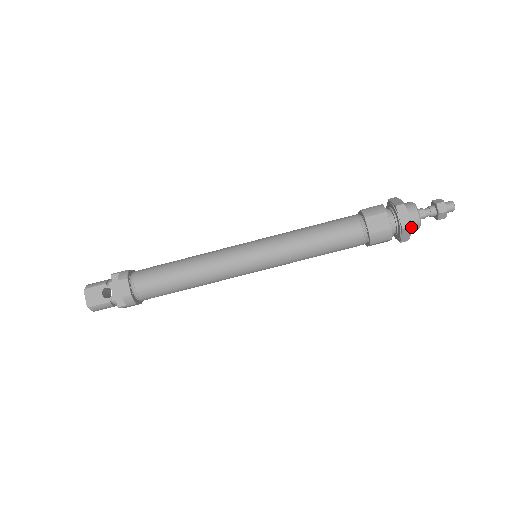
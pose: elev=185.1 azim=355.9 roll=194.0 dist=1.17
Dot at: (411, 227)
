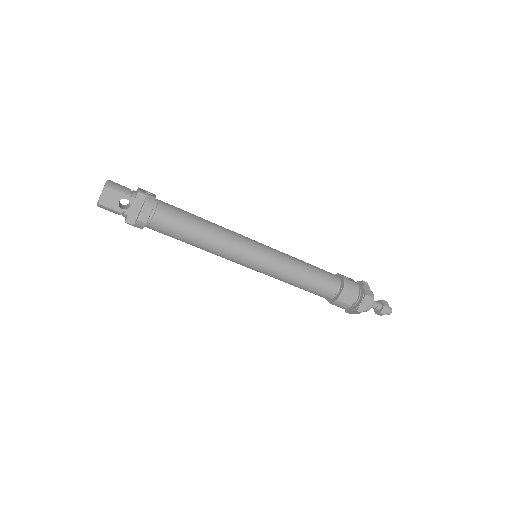
Dot at: occluded
